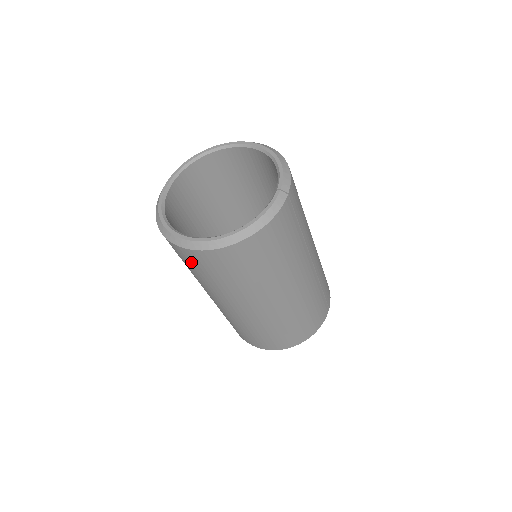
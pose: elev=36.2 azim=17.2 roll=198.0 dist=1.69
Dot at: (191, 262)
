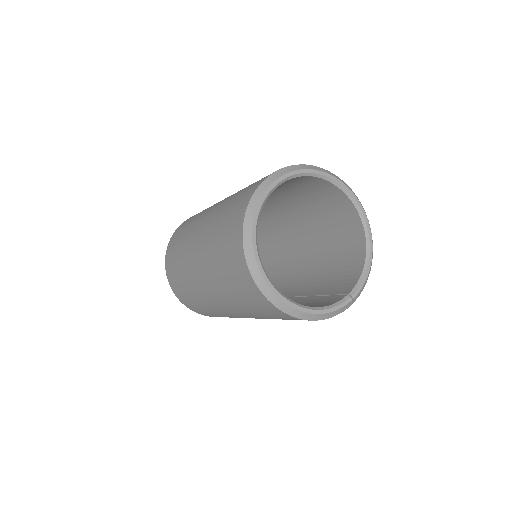
Dot at: (235, 271)
